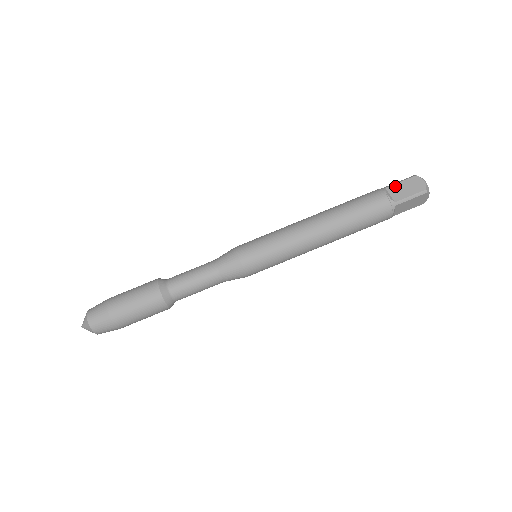
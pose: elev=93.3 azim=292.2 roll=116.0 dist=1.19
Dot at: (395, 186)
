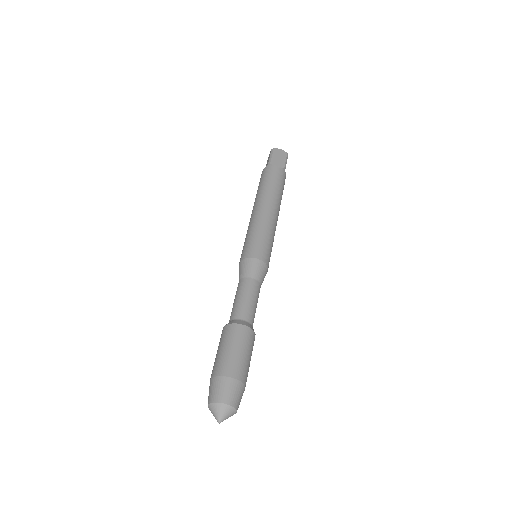
Dot at: (273, 160)
